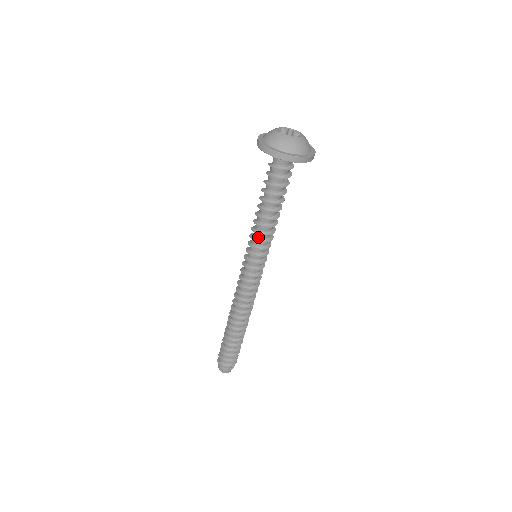
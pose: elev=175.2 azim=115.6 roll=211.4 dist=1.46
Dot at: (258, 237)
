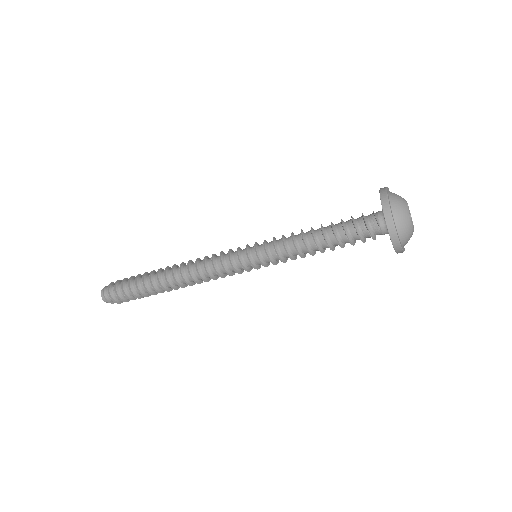
Dot at: (283, 255)
